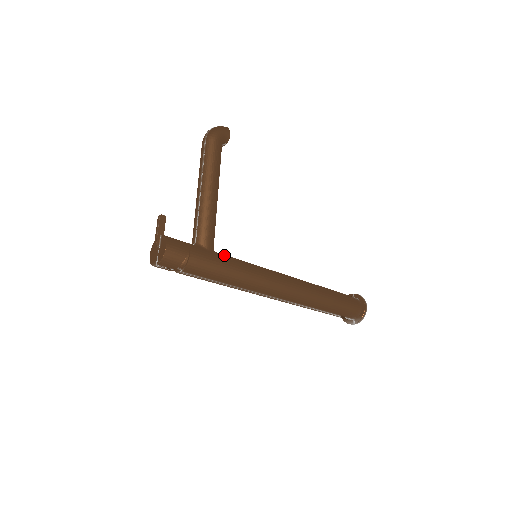
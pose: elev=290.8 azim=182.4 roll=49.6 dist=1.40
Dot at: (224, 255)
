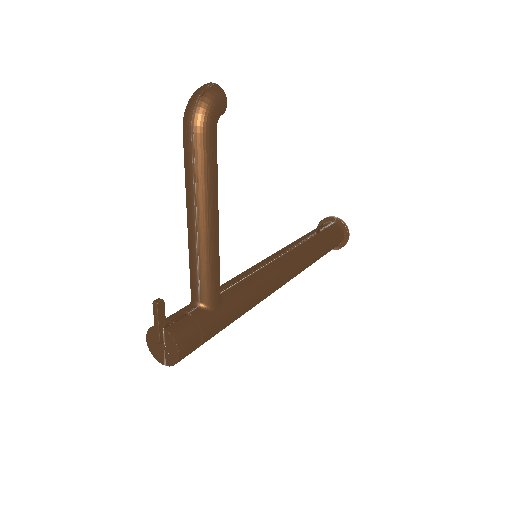
Dot at: (232, 297)
